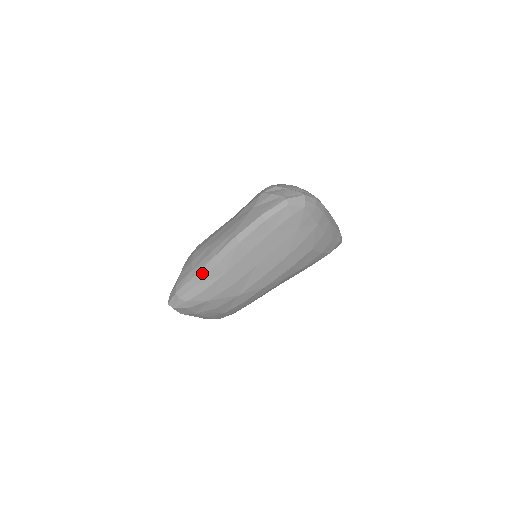
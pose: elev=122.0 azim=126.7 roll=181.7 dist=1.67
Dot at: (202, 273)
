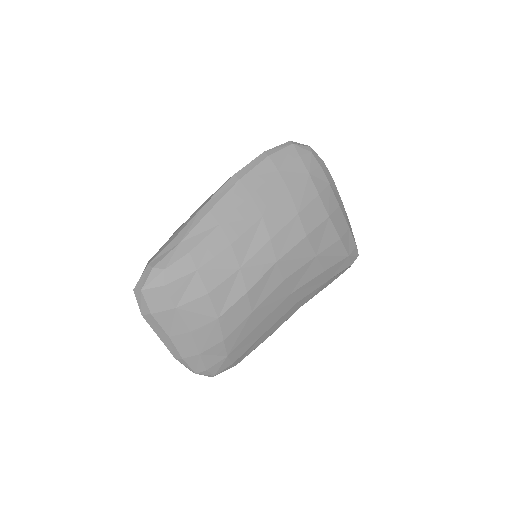
Dot at: (189, 226)
